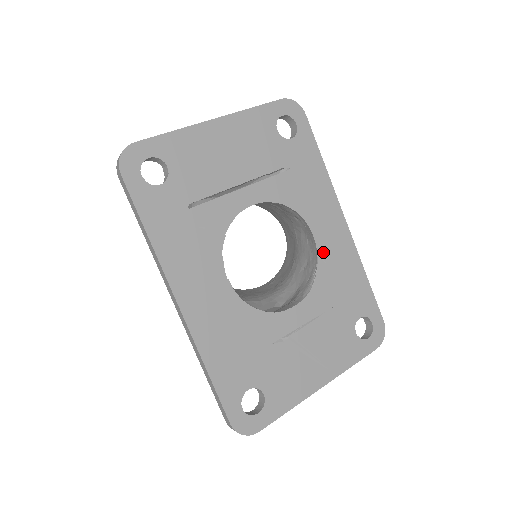
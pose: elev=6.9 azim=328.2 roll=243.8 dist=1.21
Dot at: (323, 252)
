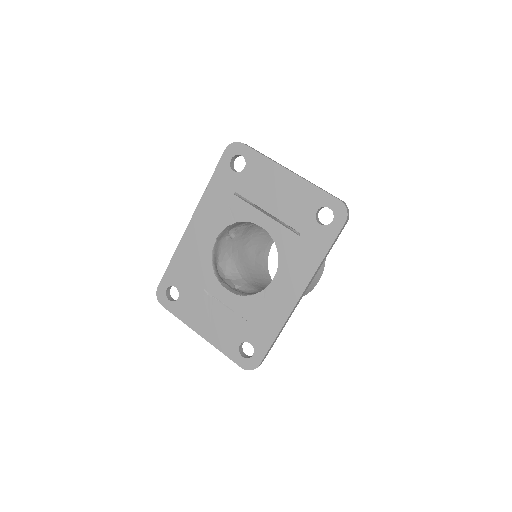
Dot at: (269, 292)
